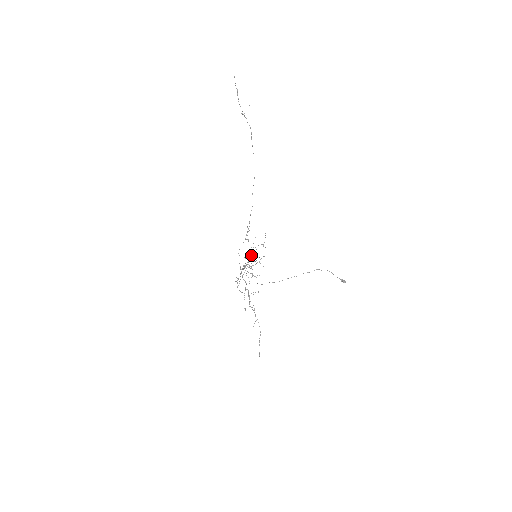
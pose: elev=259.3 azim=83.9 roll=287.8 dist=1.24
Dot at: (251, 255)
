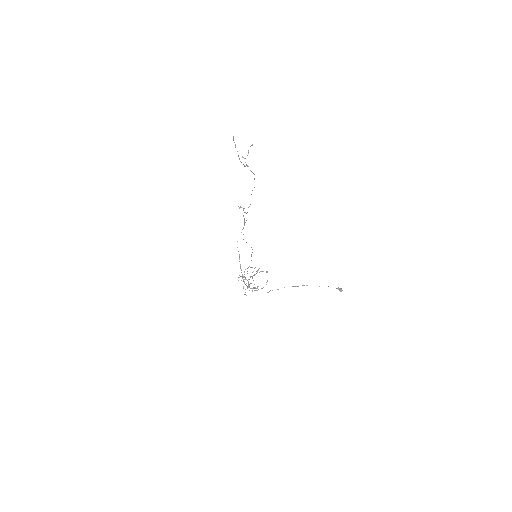
Dot at: (254, 275)
